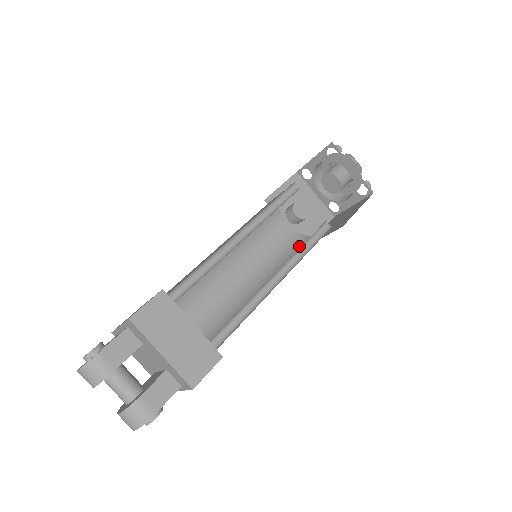
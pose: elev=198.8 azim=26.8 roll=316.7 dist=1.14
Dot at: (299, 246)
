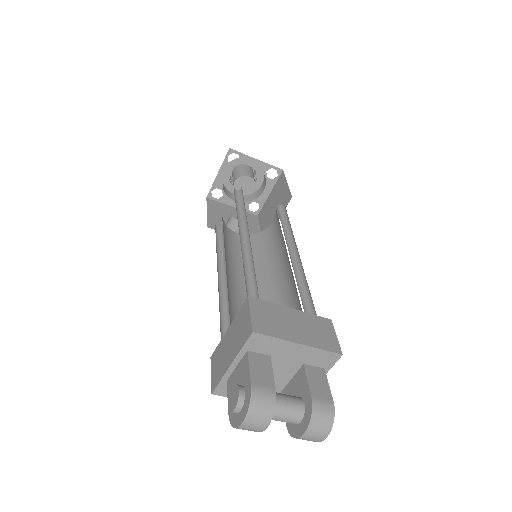
Dot at: (266, 240)
